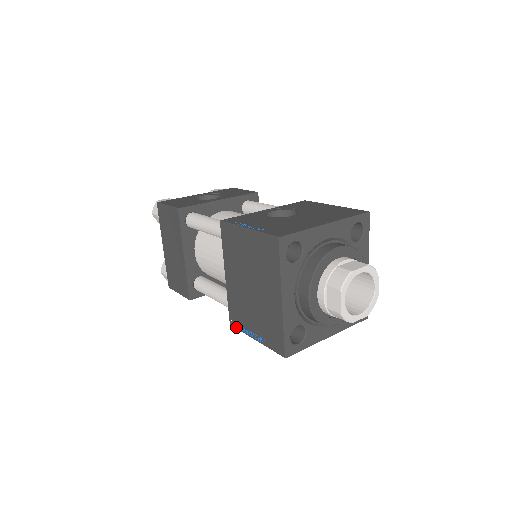
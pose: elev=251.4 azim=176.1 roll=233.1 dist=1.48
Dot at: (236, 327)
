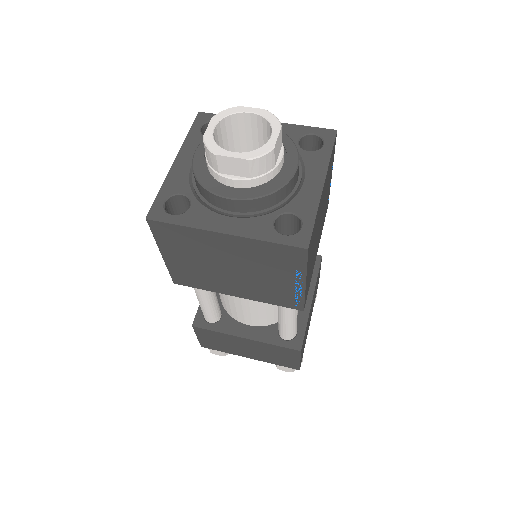
Dot at: (171, 273)
